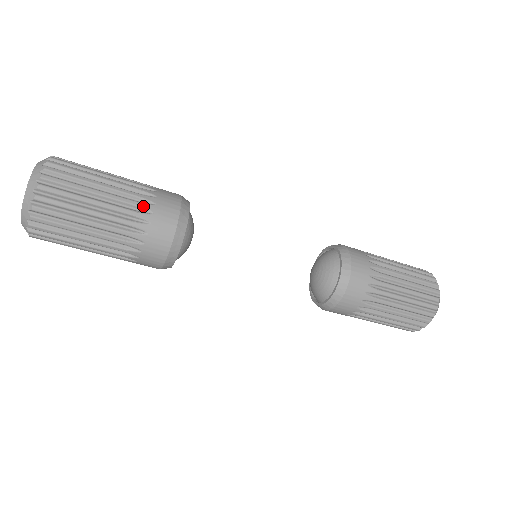
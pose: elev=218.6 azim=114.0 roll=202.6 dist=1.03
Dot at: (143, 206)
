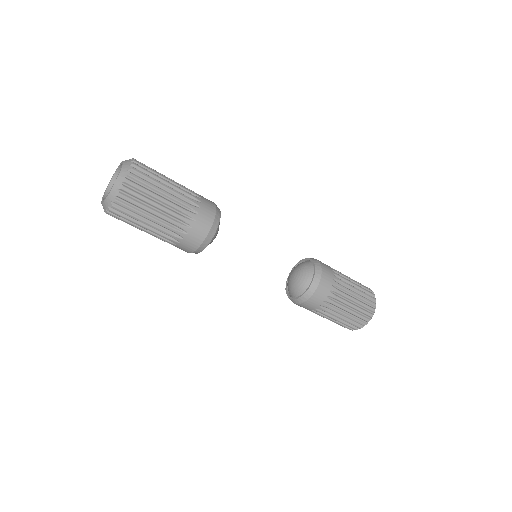
Dot at: (194, 193)
